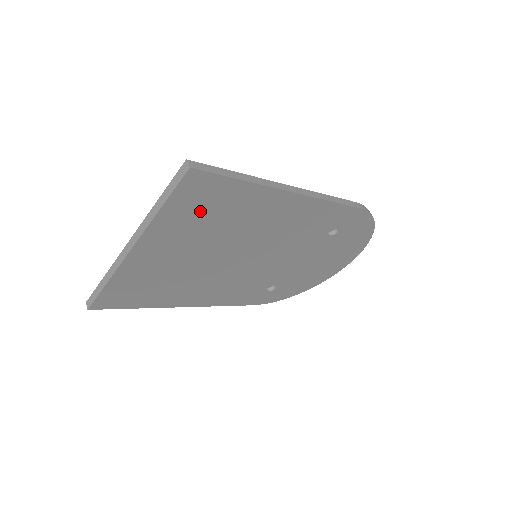
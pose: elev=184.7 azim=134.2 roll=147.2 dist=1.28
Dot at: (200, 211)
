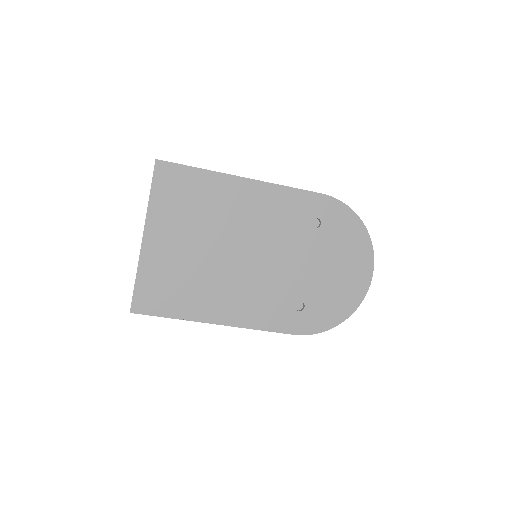
Dot at: (179, 198)
